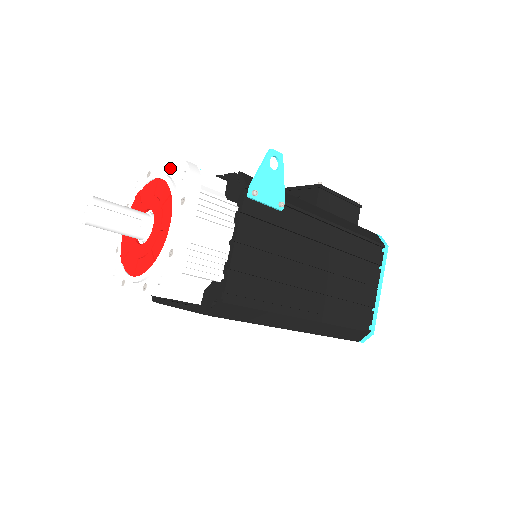
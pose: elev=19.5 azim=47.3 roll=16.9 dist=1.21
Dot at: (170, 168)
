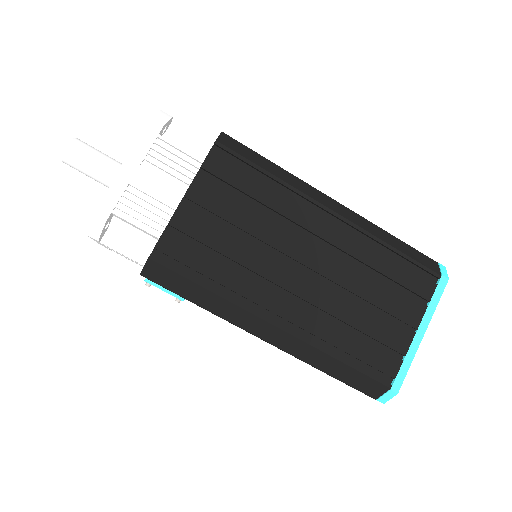
Dot at: occluded
